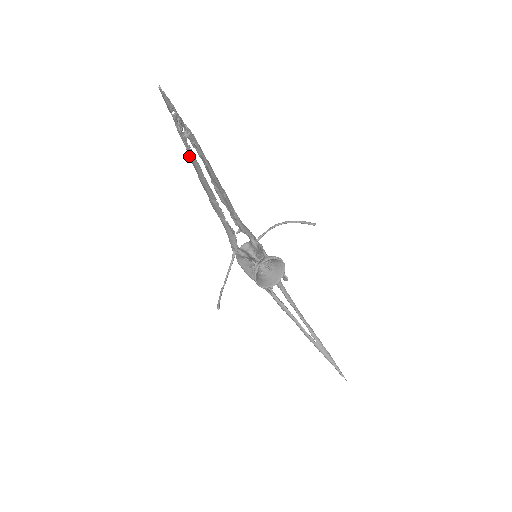
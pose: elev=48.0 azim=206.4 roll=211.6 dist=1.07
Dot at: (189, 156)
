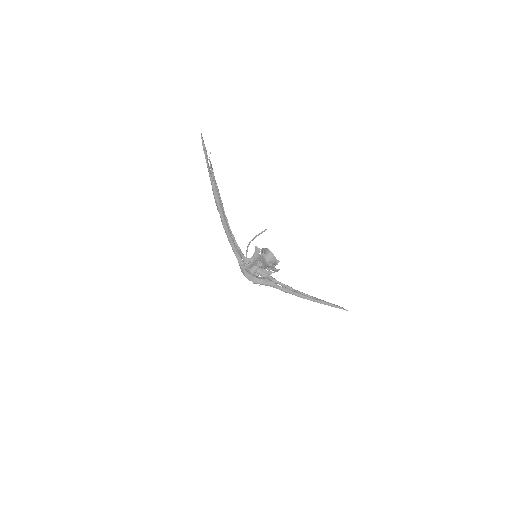
Dot at: (212, 182)
